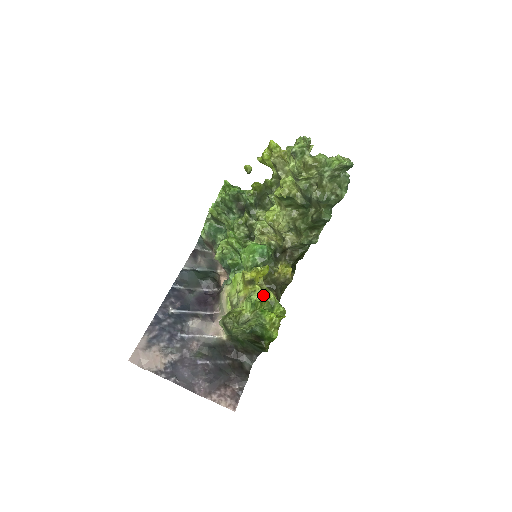
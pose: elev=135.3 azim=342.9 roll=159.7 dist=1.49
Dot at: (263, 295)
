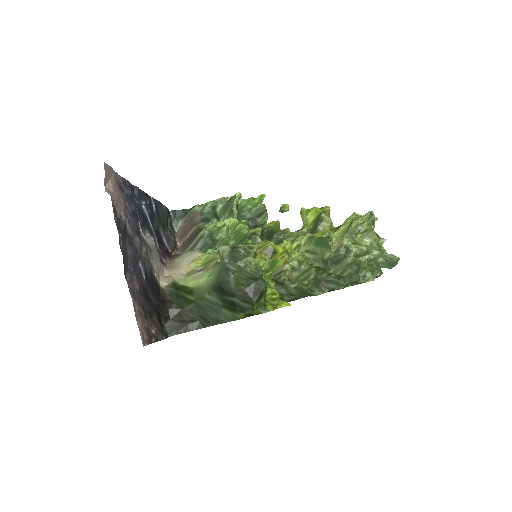
Dot at: (270, 274)
